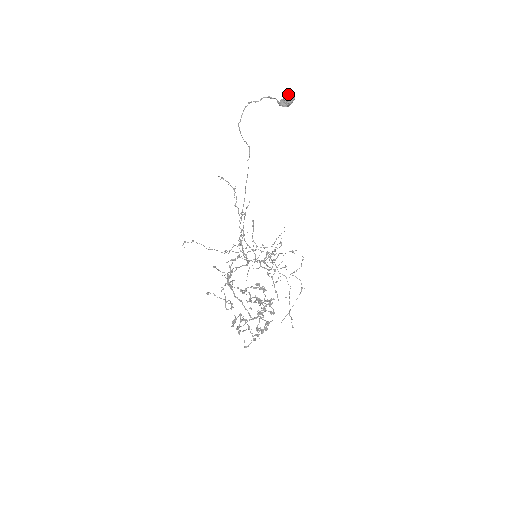
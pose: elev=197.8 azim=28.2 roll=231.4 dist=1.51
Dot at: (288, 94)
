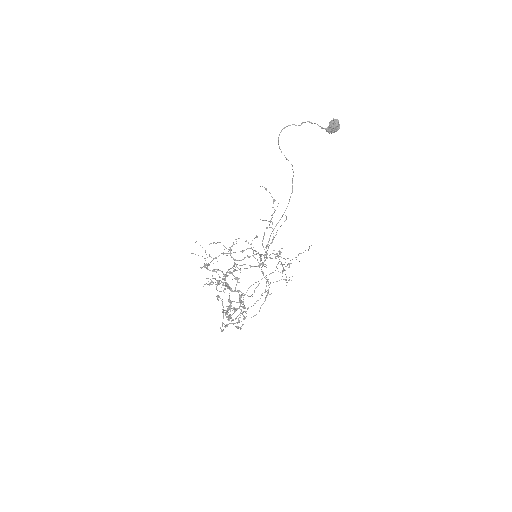
Dot at: (331, 121)
